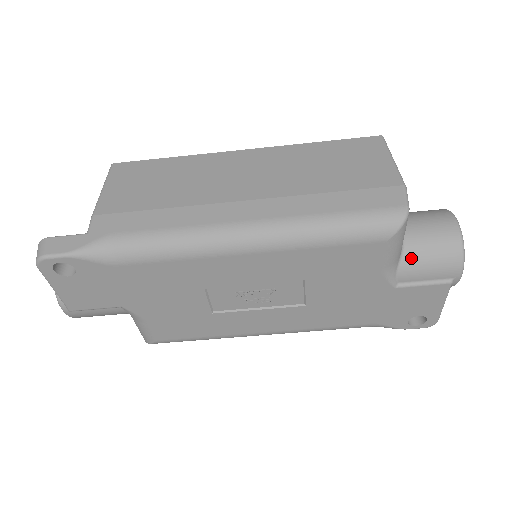
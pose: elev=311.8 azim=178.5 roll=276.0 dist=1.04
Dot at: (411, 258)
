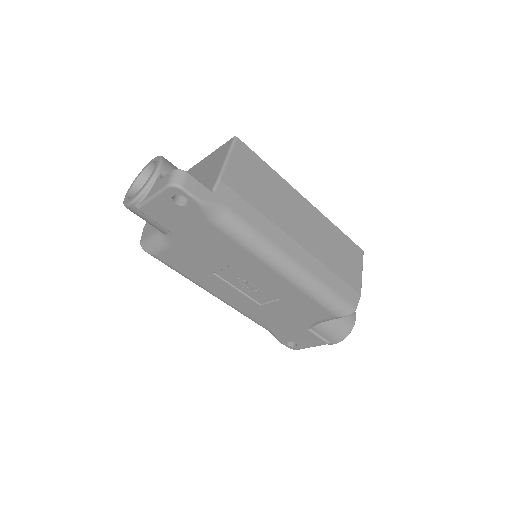
Dot at: (328, 323)
